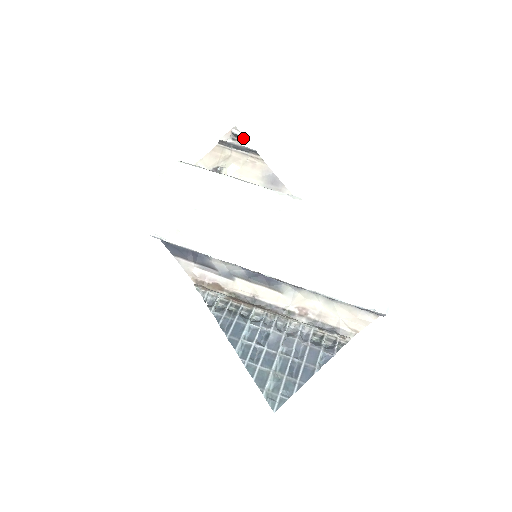
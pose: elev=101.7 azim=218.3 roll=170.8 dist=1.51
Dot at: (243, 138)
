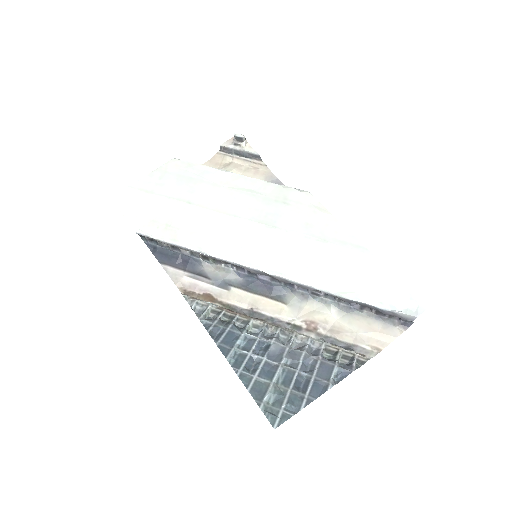
Dot at: (246, 143)
